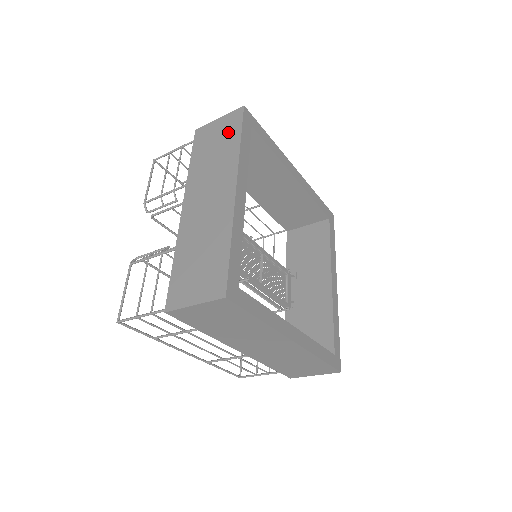
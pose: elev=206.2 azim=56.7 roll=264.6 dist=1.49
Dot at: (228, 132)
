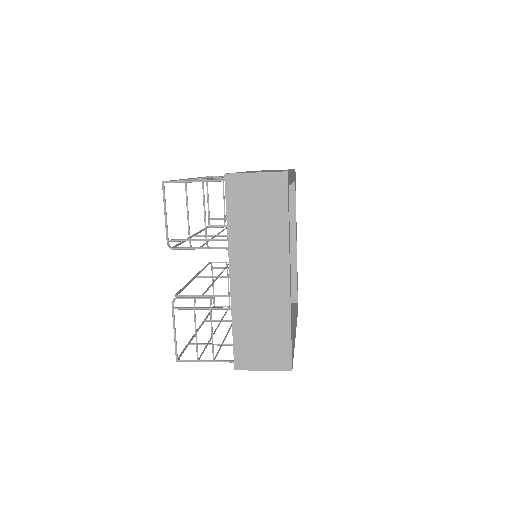
Dot at: (272, 201)
